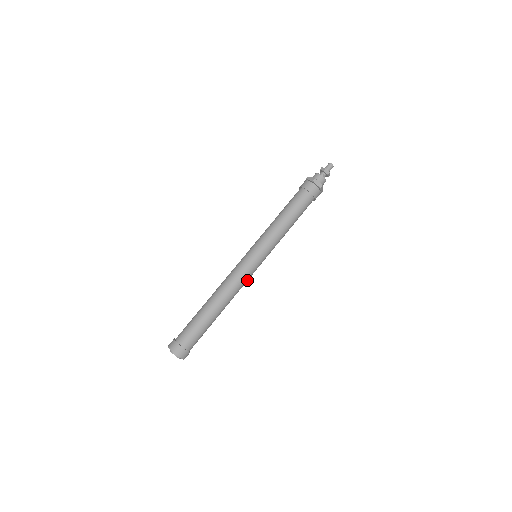
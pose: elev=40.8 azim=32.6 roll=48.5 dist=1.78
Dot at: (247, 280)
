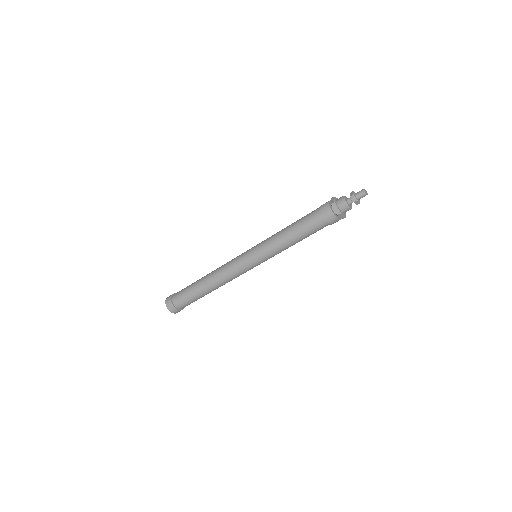
Dot at: occluded
